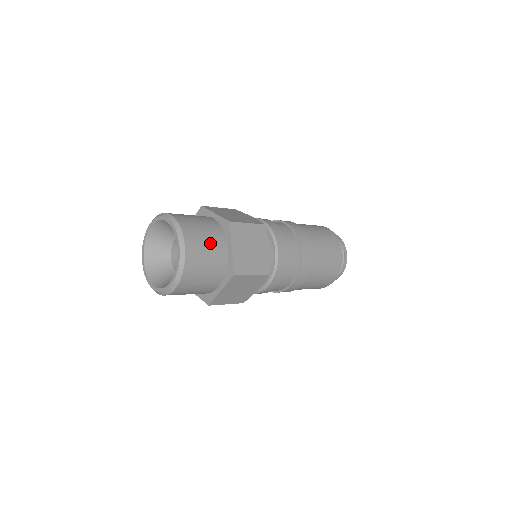
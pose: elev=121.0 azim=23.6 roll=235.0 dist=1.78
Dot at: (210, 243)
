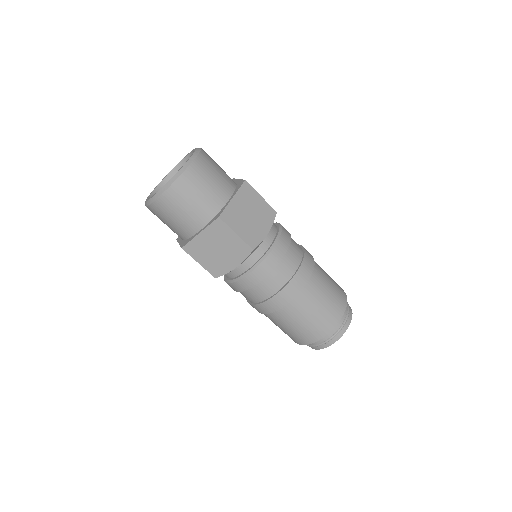
Dot at: (216, 181)
